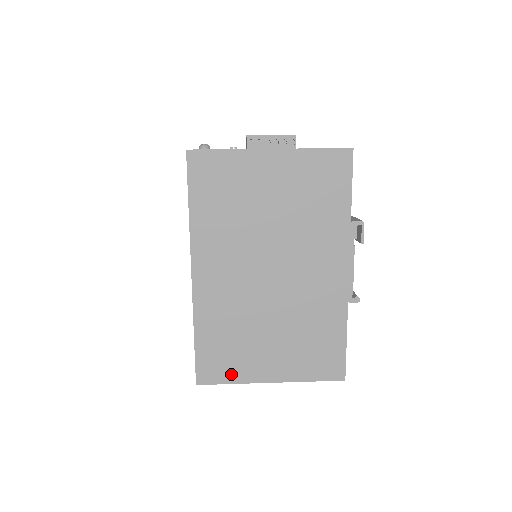
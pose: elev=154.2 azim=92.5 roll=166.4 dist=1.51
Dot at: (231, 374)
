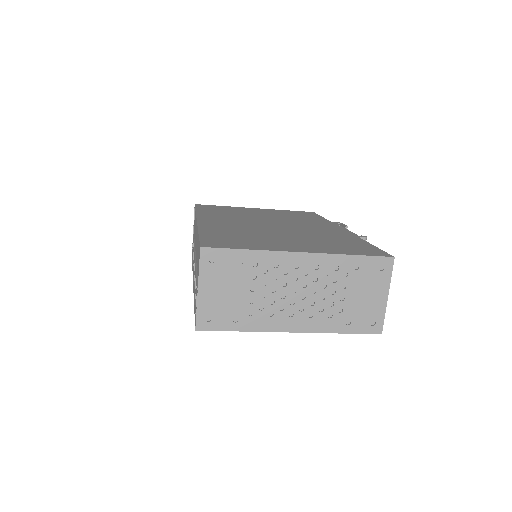
Dot at: (246, 246)
